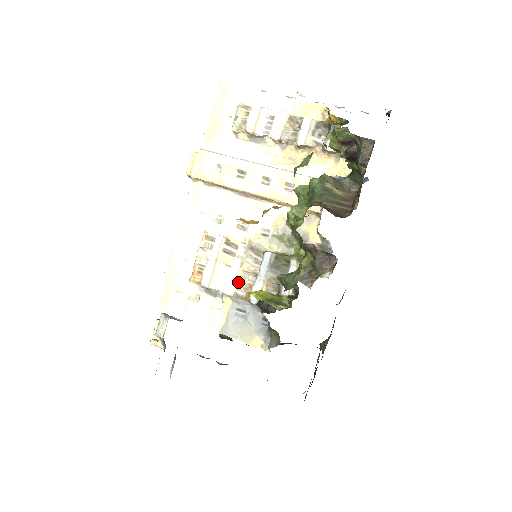
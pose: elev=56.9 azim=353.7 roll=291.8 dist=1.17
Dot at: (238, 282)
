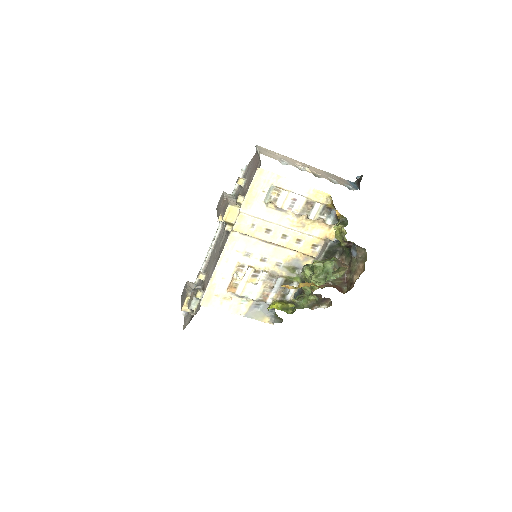
Dot at: (260, 293)
